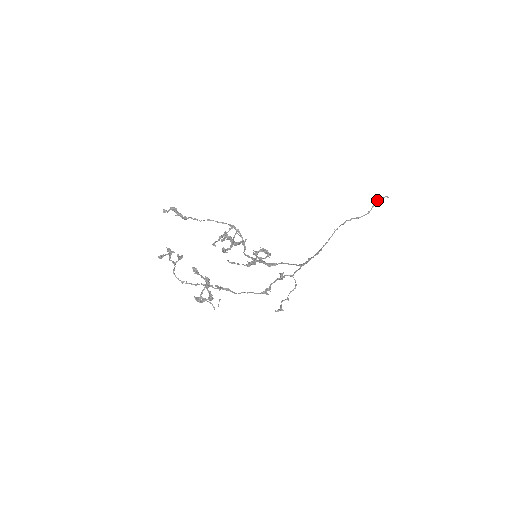
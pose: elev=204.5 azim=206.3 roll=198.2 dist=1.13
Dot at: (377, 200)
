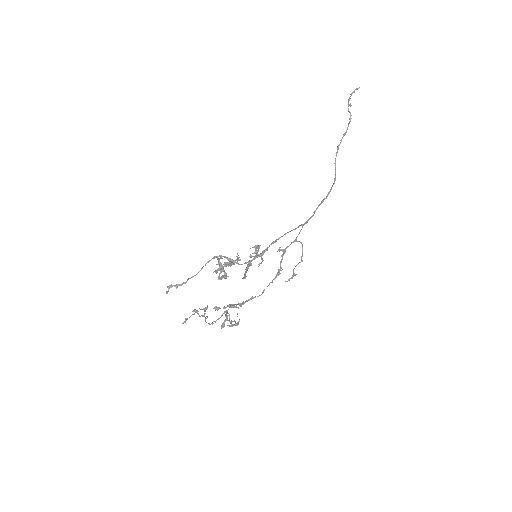
Dot at: (348, 103)
